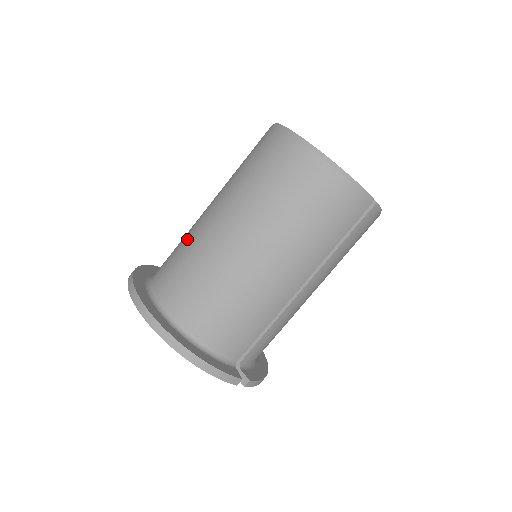
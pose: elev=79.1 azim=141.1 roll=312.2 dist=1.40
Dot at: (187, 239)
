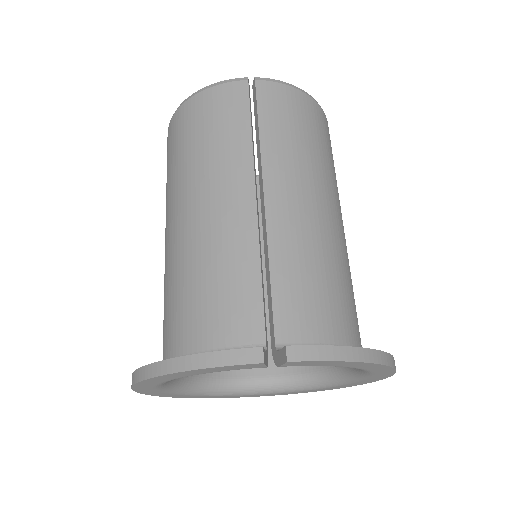
Dot at: occluded
